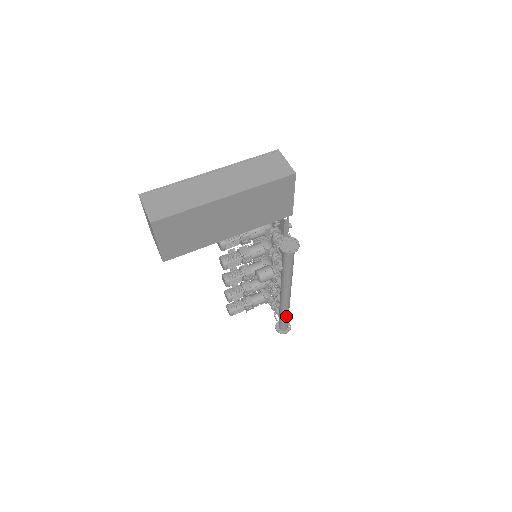
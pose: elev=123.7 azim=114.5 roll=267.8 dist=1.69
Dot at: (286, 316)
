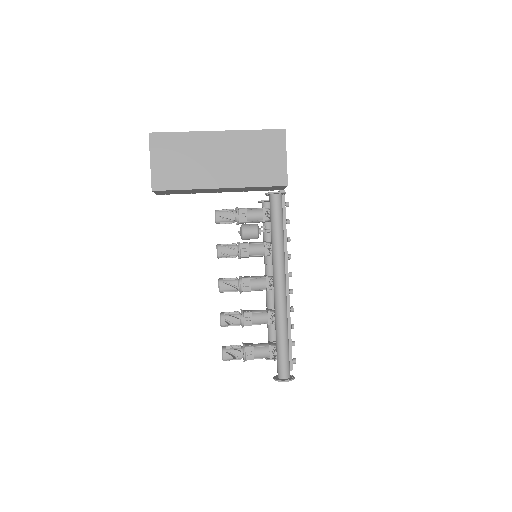
Dot at: (283, 339)
